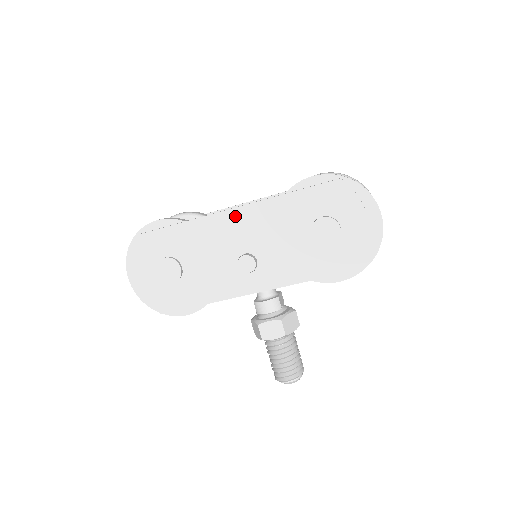
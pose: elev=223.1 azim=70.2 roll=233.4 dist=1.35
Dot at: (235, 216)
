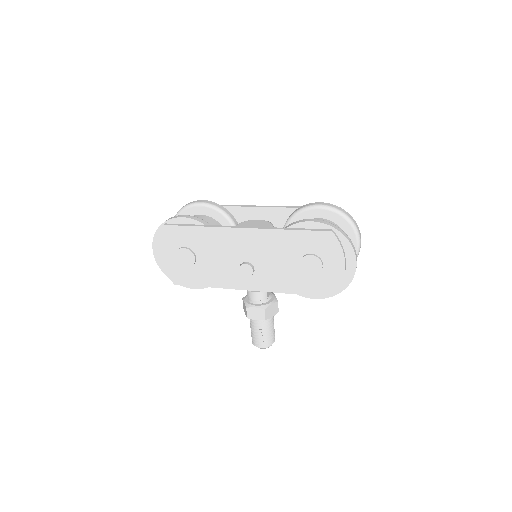
Dot at: (244, 234)
